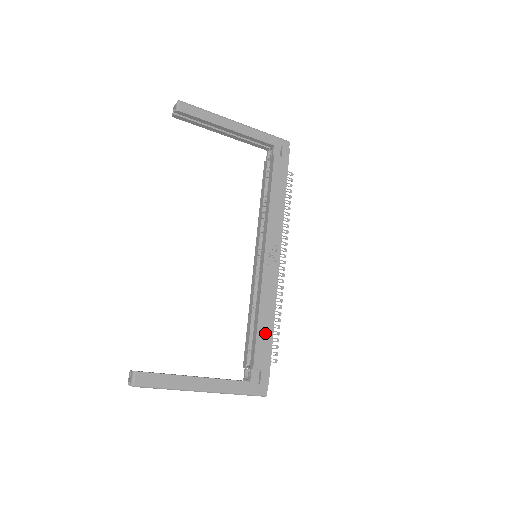
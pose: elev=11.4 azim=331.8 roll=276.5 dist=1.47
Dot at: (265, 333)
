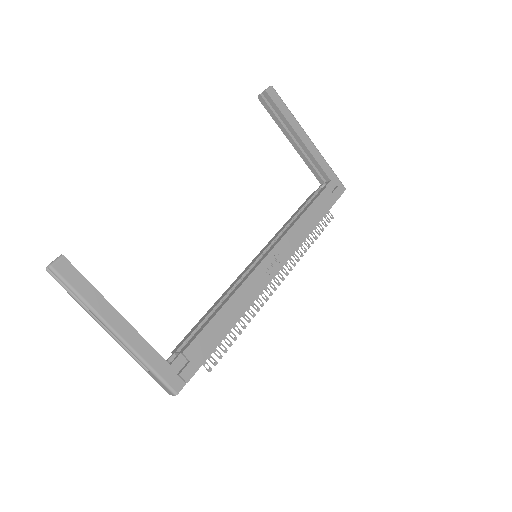
Dot at: (218, 328)
